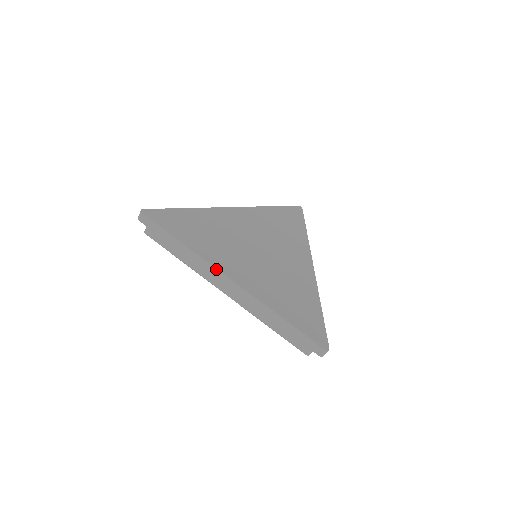
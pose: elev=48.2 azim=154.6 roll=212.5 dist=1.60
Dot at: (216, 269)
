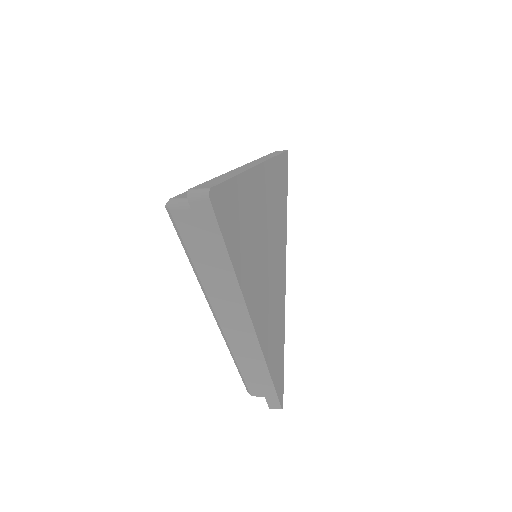
Dot at: (249, 317)
